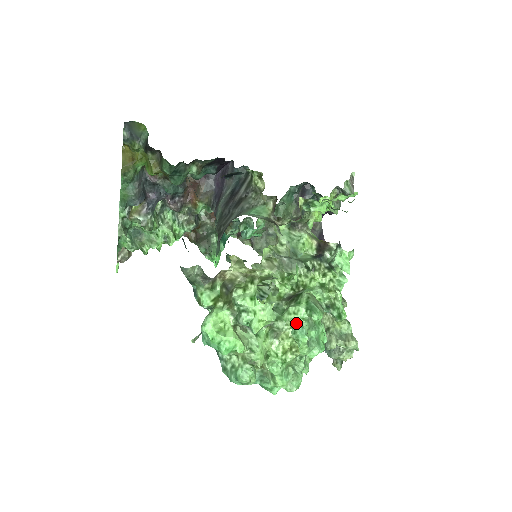
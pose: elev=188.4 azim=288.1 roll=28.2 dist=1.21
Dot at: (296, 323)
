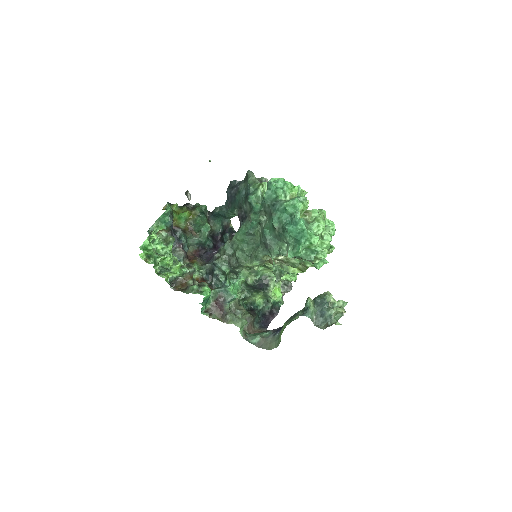
Dot at: occluded
